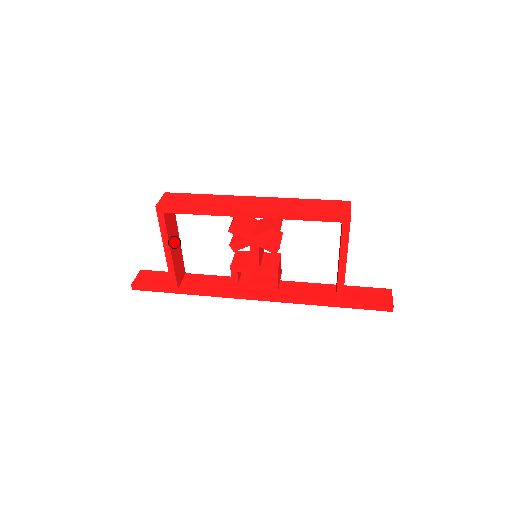
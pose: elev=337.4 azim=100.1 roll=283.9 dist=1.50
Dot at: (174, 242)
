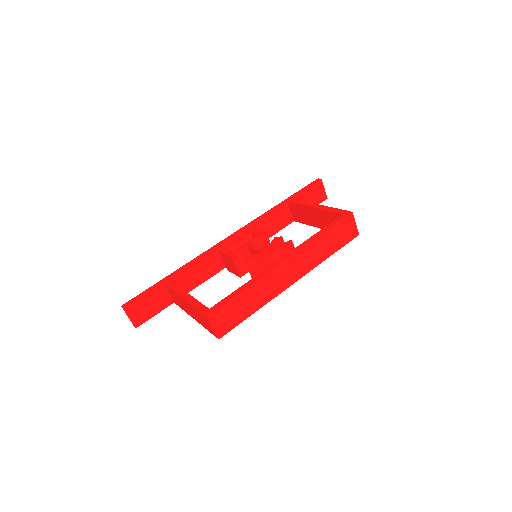
Dot at: occluded
